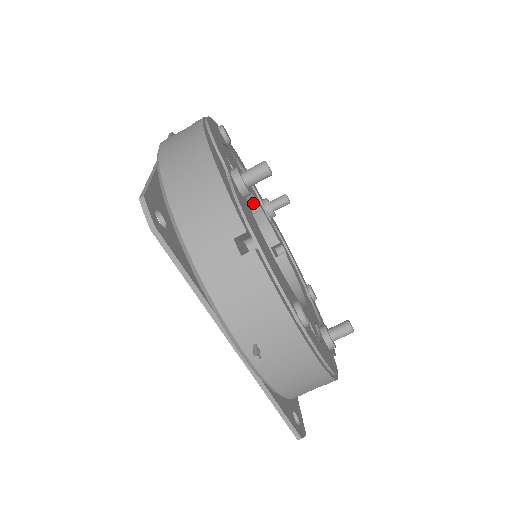
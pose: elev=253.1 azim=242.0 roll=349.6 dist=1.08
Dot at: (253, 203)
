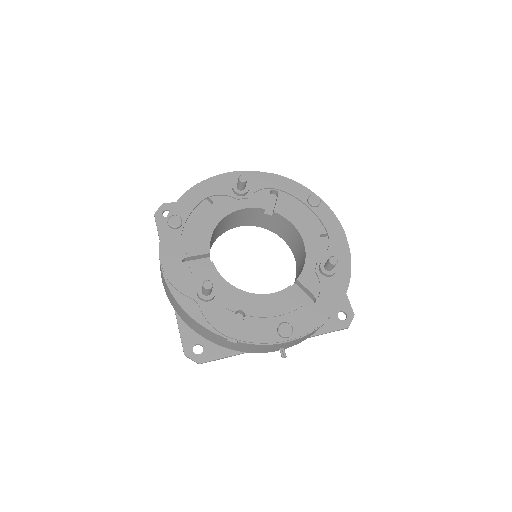
Dot at: (228, 216)
